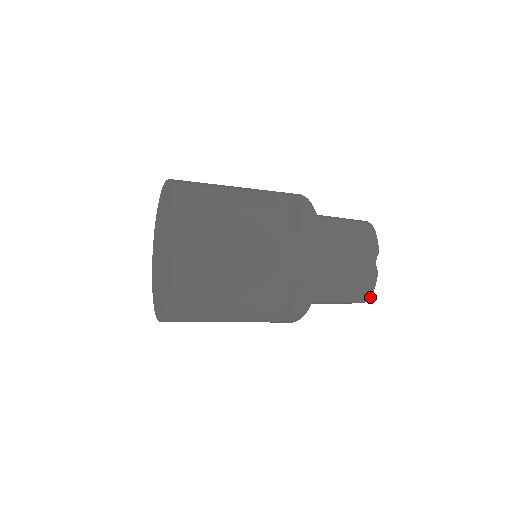
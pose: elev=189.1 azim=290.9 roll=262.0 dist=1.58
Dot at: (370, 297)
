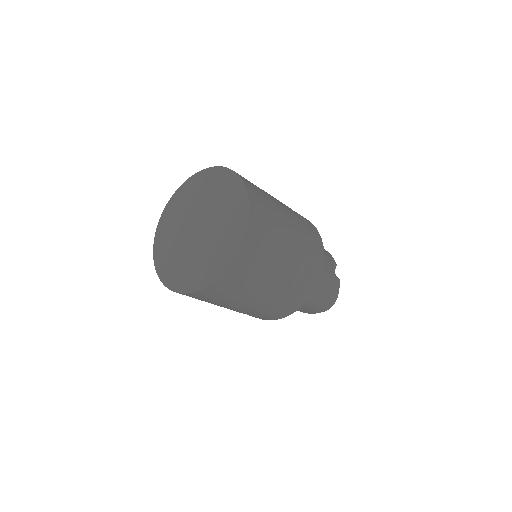
Dot at: (335, 301)
